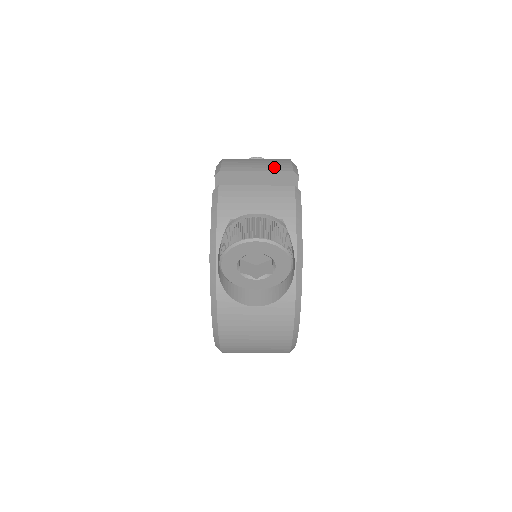
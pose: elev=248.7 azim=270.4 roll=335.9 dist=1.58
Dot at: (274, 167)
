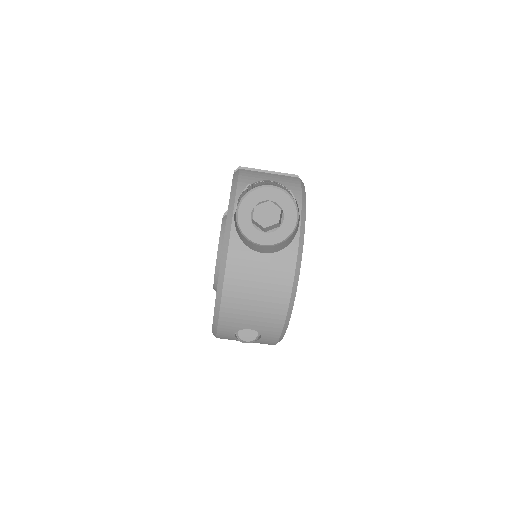
Dot at: occluded
